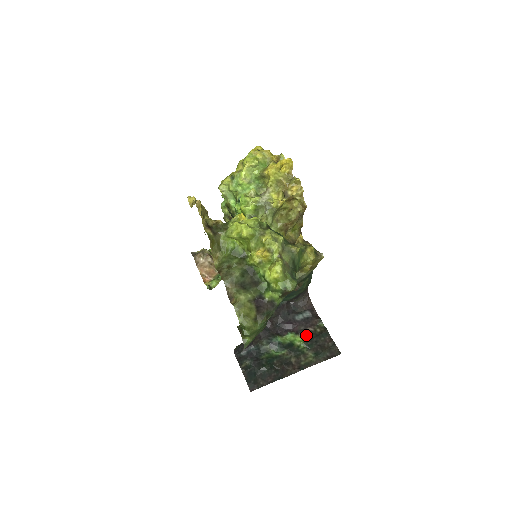
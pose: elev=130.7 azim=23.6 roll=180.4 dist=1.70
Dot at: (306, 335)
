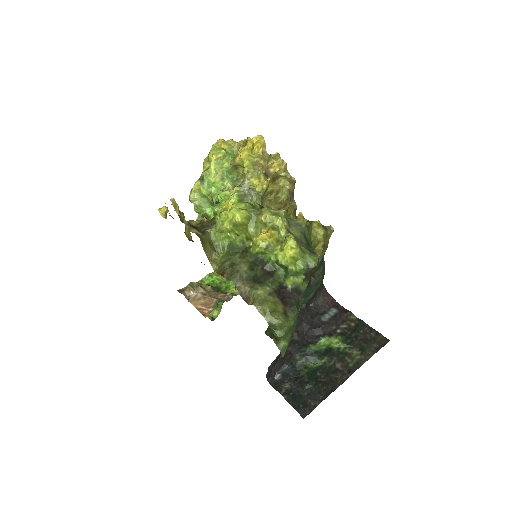
Dot at: (341, 334)
